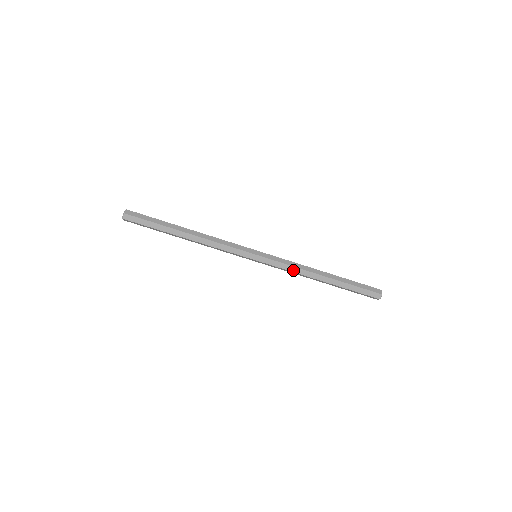
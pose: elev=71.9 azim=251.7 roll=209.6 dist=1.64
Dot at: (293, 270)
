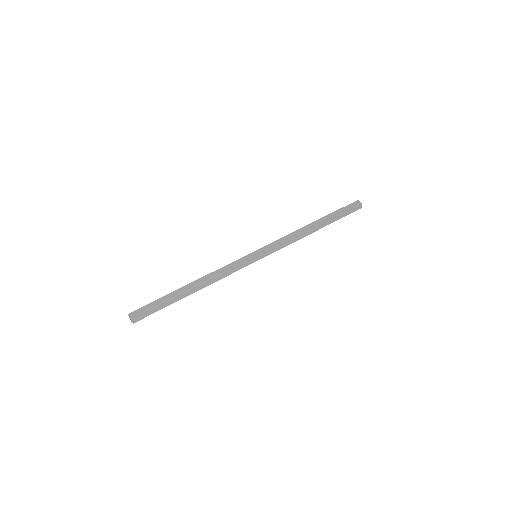
Dot at: (289, 238)
